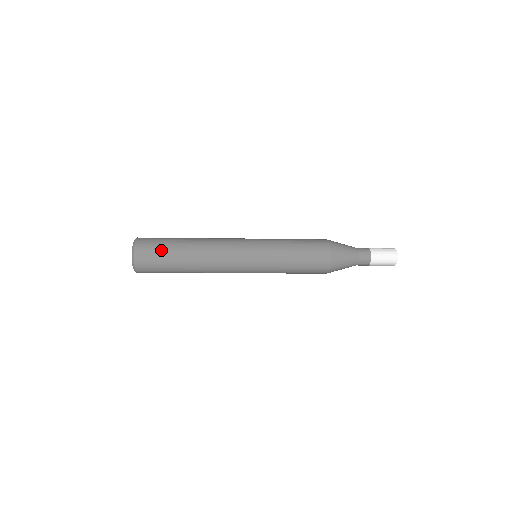
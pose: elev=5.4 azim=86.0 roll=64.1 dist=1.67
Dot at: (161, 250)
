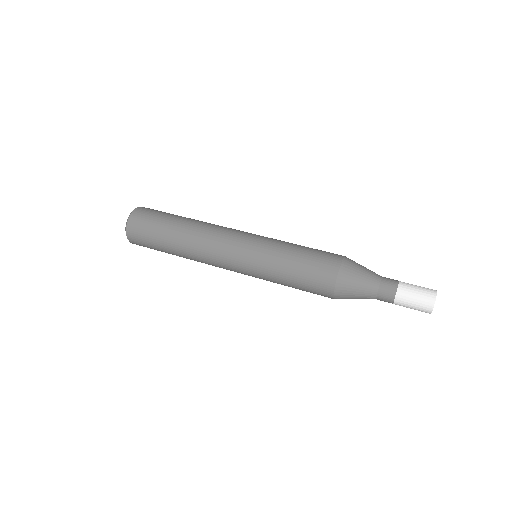
Dot at: (154, 223)
